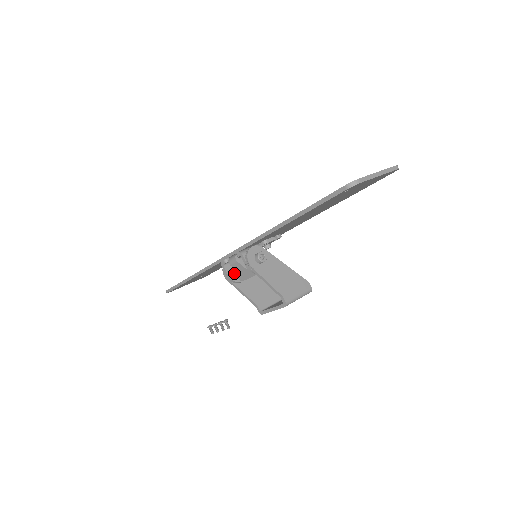
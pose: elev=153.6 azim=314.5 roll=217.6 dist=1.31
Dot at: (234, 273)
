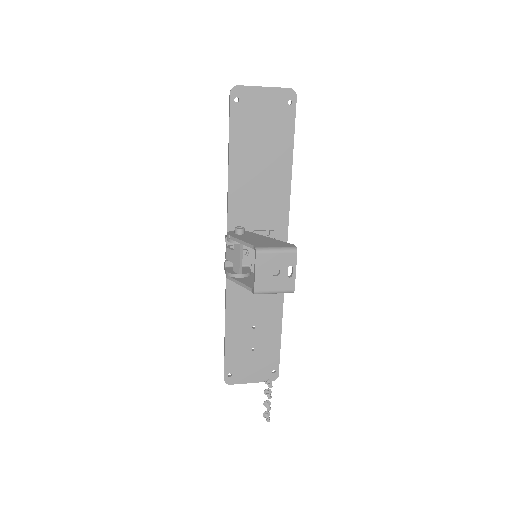
Dot at: (234, 271)
